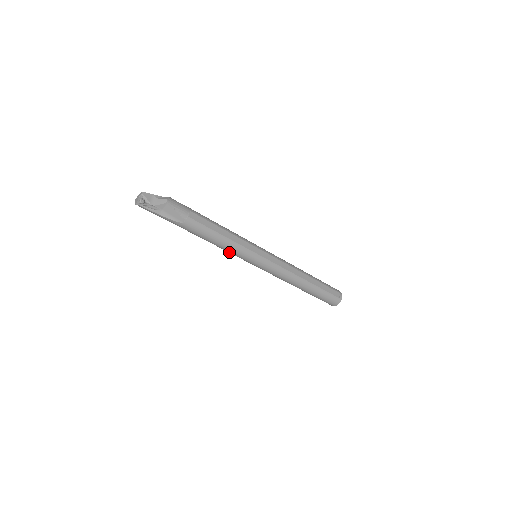
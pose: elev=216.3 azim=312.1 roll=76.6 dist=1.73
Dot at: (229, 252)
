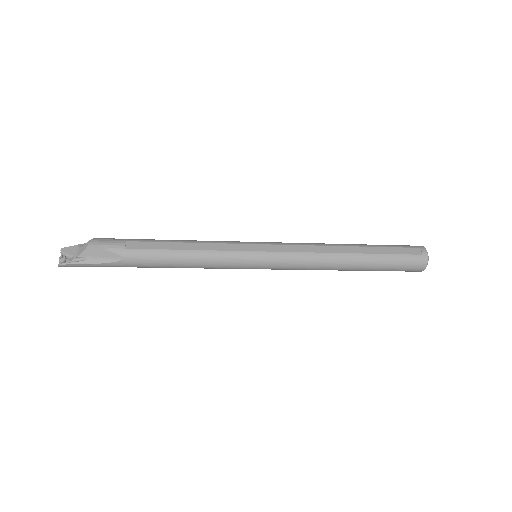
Dot at: (212, 268)
